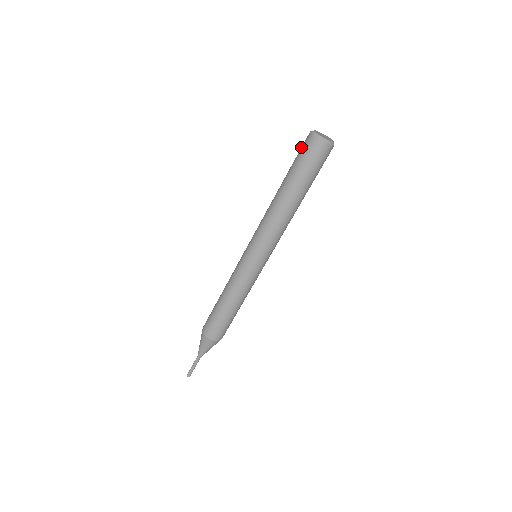
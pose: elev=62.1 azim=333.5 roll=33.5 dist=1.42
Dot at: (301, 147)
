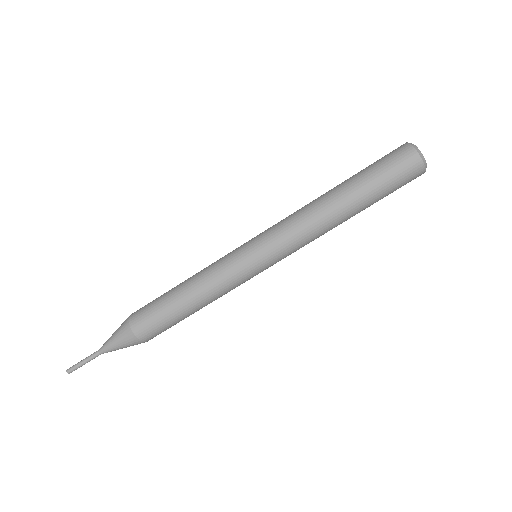
Dot at: (393, 159)
